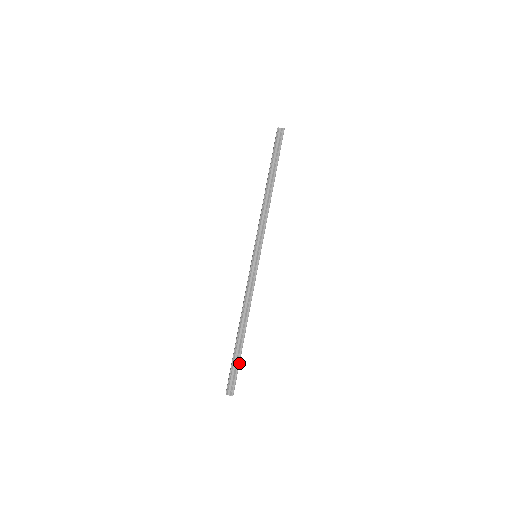
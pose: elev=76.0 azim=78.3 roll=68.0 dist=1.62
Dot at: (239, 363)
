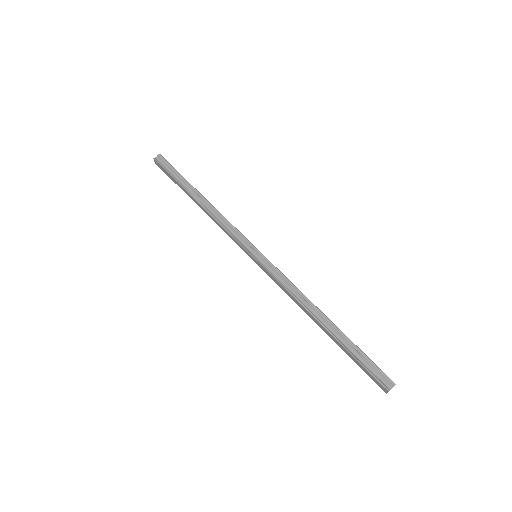
Dot at: (360, 350)
